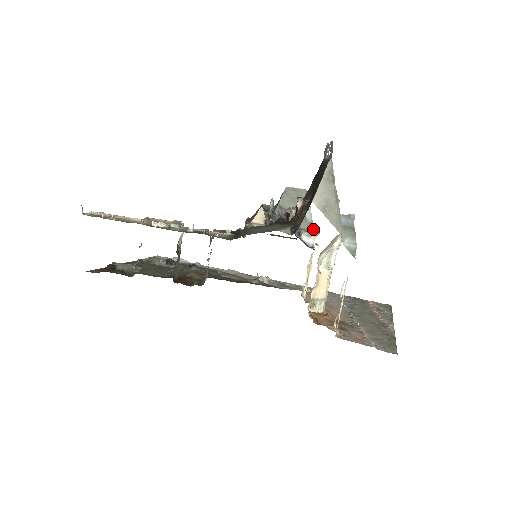
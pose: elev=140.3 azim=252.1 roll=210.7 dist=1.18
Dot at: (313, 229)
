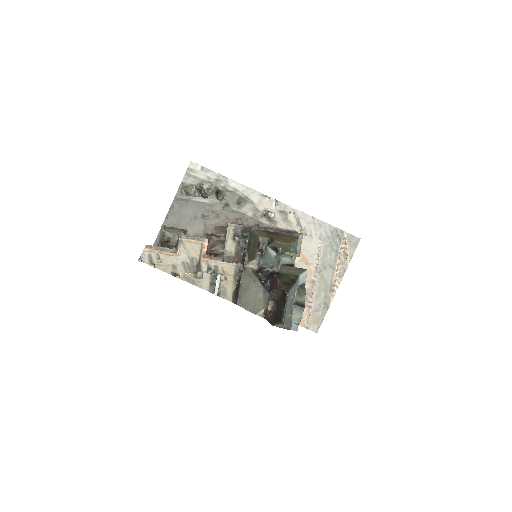
Dot at: (295, 253)
